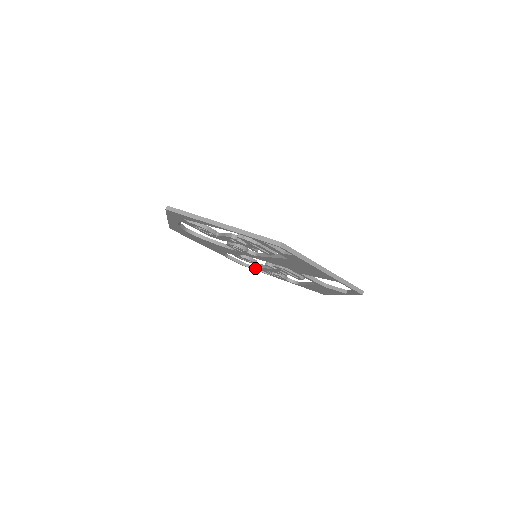
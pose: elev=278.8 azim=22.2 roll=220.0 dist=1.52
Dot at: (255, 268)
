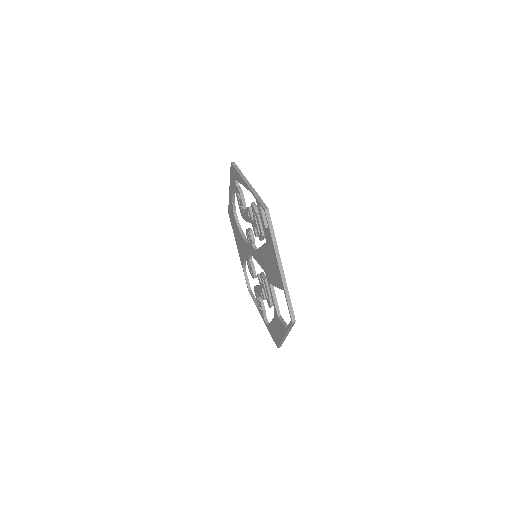
Dot at: (254, 297)
